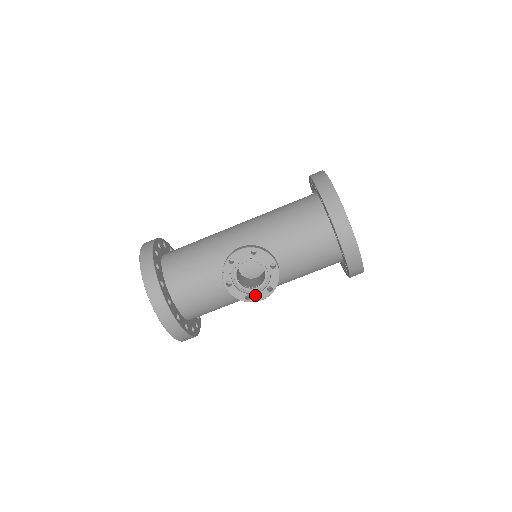
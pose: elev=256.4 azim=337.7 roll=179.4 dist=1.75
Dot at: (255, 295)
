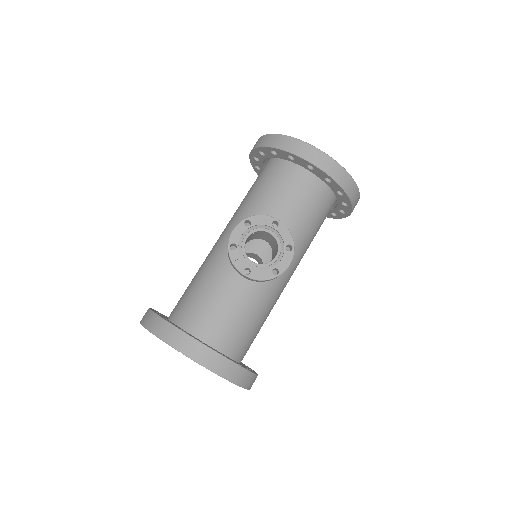
Dot at: (280, 264)
